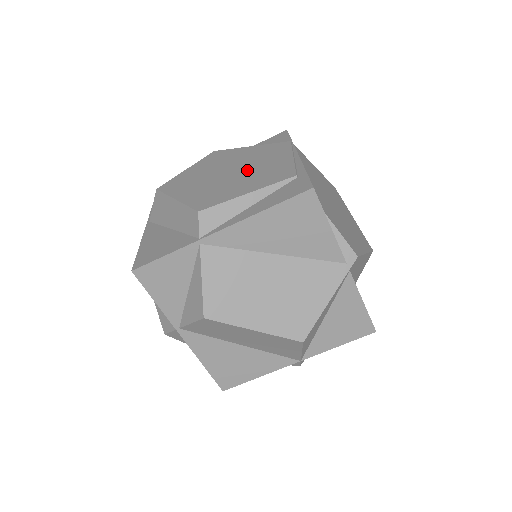
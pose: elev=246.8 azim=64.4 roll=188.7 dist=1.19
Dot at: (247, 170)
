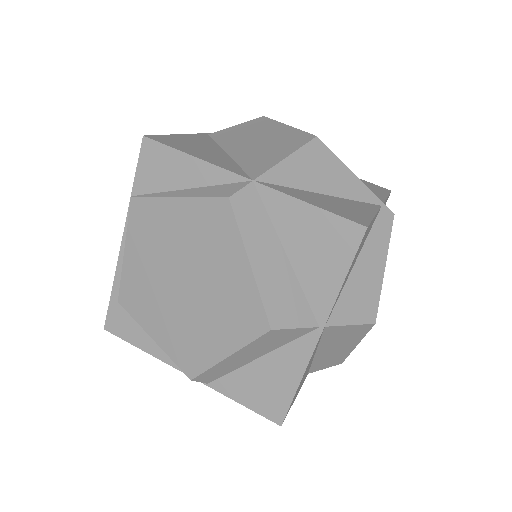
Dot at: occluded
